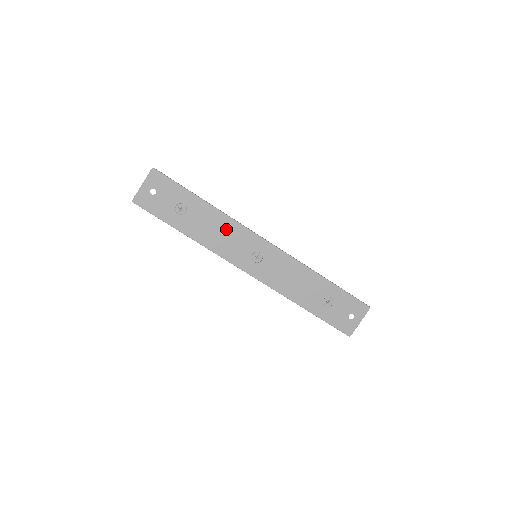
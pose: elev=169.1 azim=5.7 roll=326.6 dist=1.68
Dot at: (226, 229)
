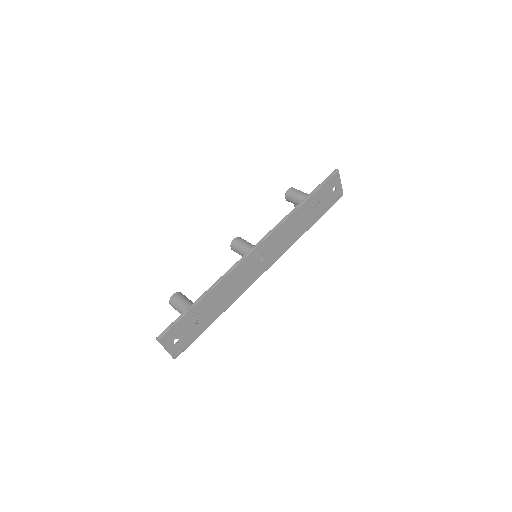
Dot at: (231, 282)
